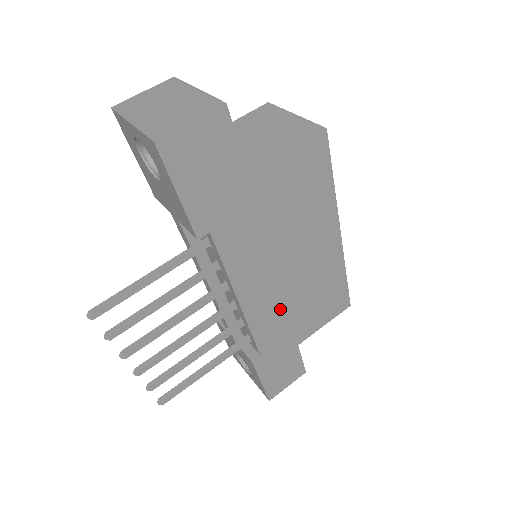
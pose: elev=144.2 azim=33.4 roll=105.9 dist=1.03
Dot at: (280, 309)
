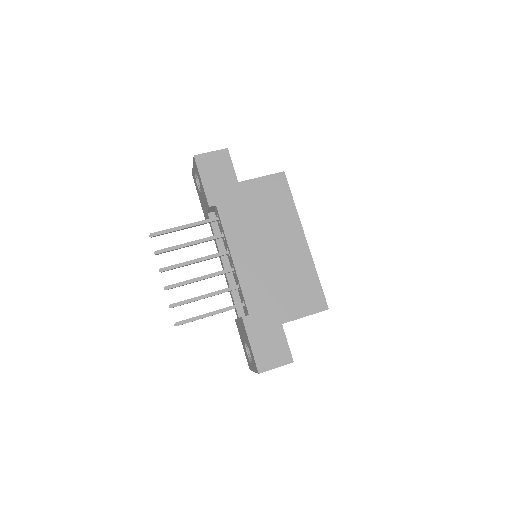
Dot at: (263, 280)
